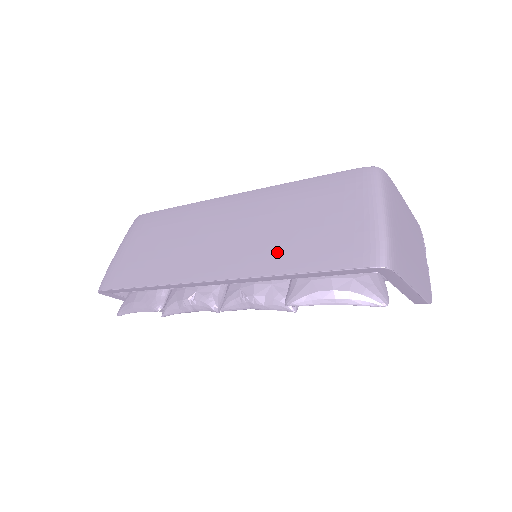
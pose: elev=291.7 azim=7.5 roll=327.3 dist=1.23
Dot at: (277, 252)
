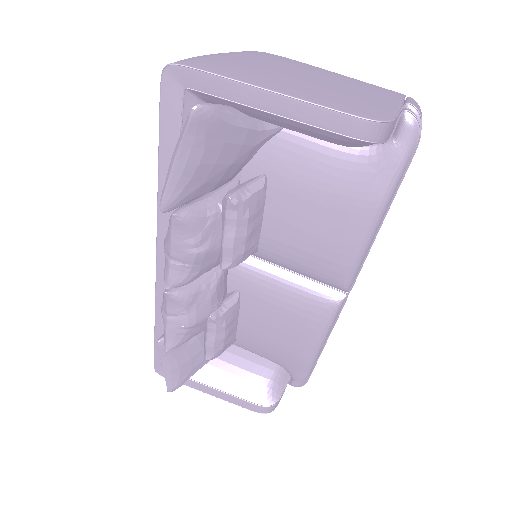
Dot at: occluded
